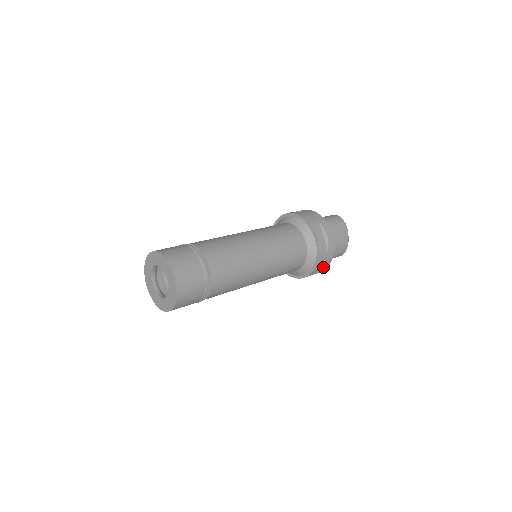
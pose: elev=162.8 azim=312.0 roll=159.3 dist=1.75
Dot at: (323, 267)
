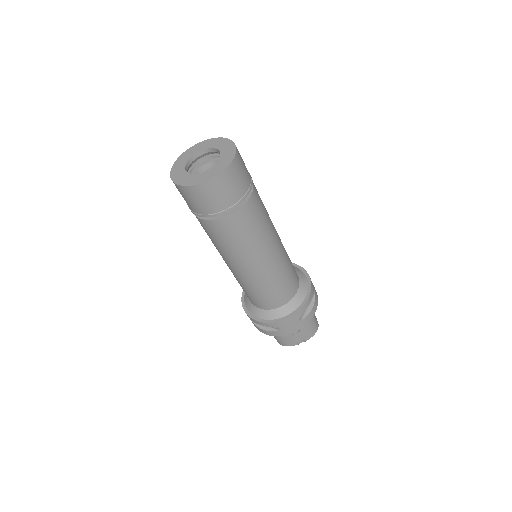
Dot at: (315, 293)
